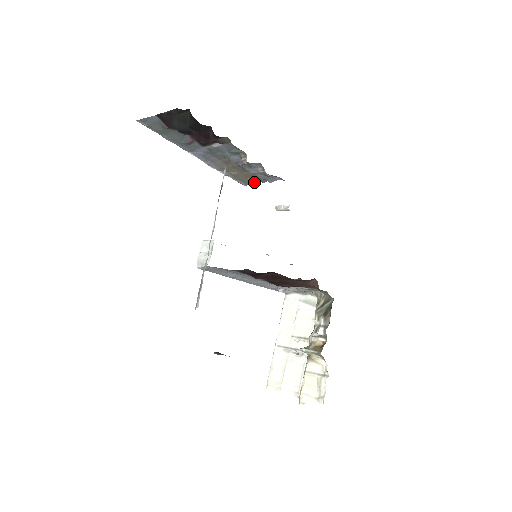
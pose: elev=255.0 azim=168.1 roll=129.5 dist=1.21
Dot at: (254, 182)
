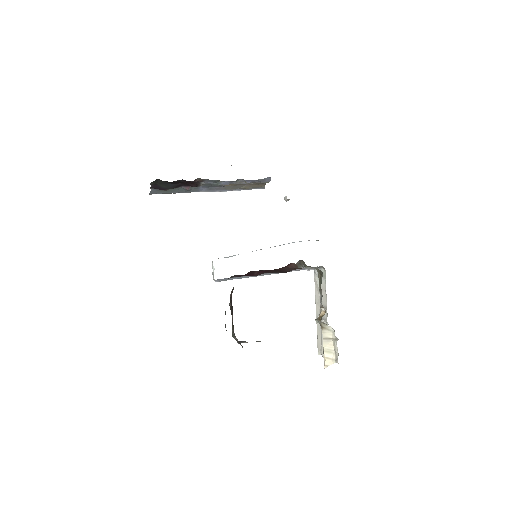
Dot at: (265, 184)
